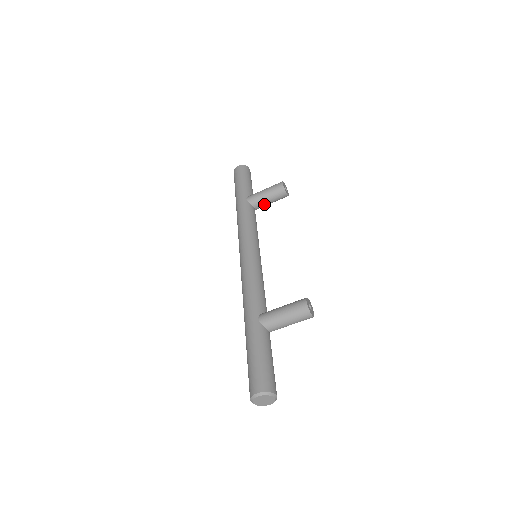
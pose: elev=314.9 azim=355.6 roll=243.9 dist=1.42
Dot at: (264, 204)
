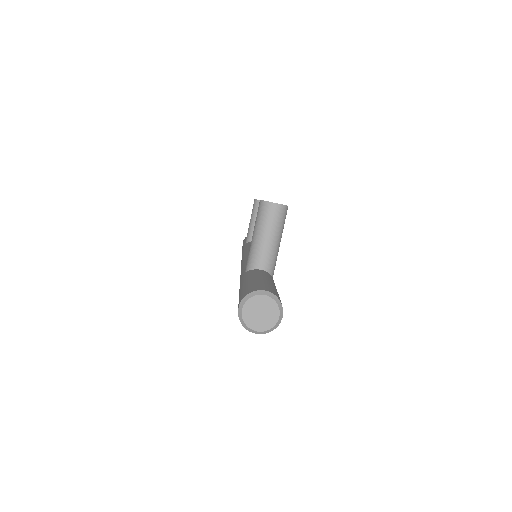
Dot at: occluded
